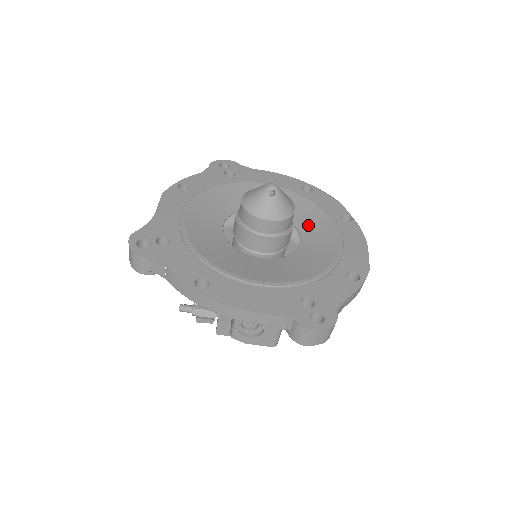
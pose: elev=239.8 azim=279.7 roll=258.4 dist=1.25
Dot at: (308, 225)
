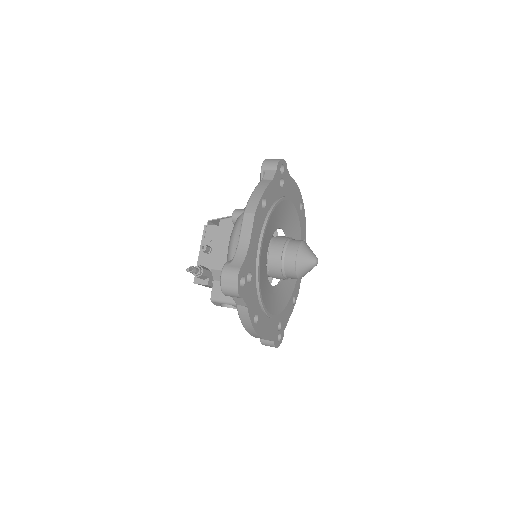
Dot at: occluded
